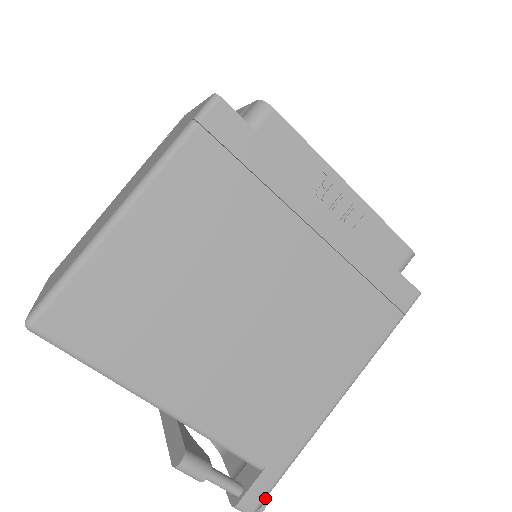
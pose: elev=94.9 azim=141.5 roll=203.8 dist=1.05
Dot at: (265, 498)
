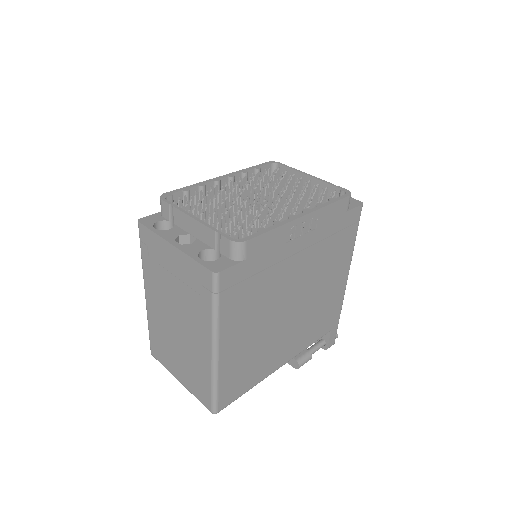
Dot at: (336, 335)
